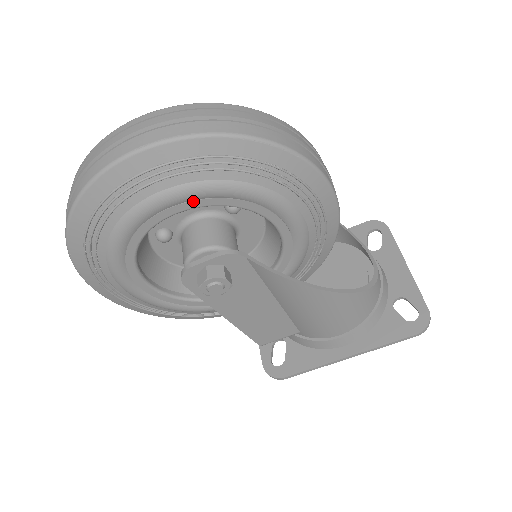
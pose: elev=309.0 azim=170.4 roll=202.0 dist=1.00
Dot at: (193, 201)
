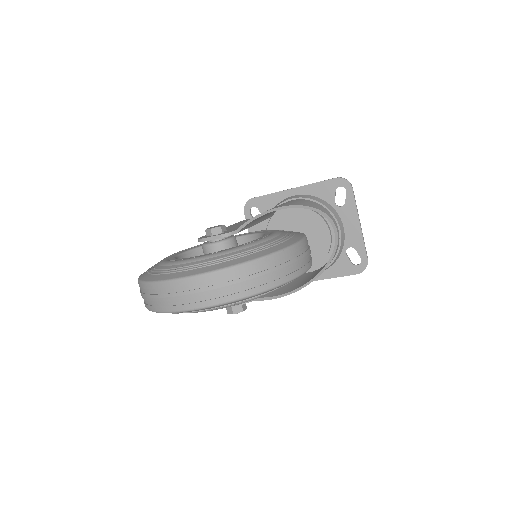
Dot at: occluded
